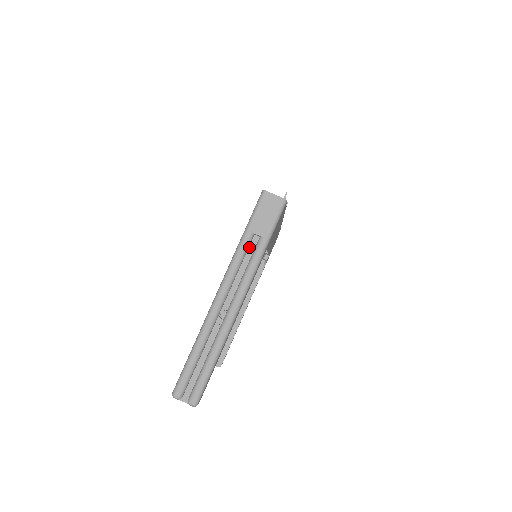
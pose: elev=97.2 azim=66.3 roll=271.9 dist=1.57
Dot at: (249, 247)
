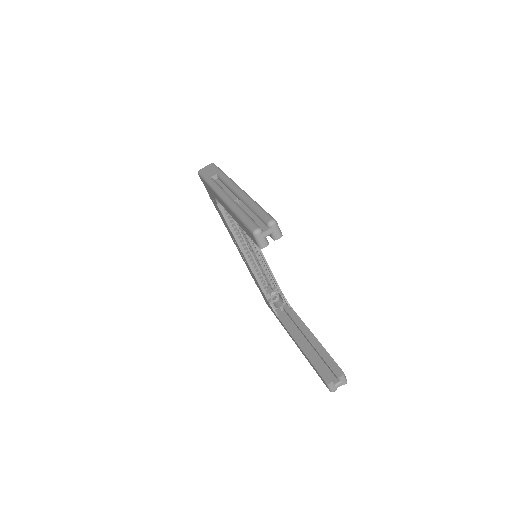
Dot at: occluded
